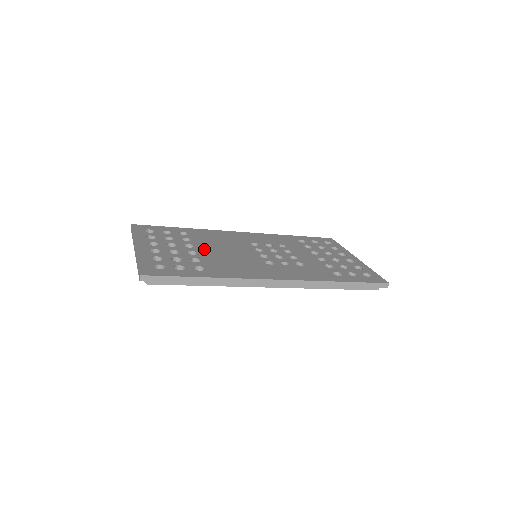
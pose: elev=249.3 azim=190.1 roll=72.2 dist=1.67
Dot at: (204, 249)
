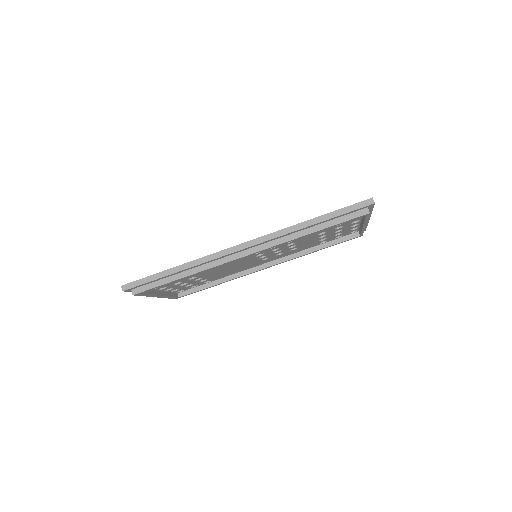
Dot at: occluded
